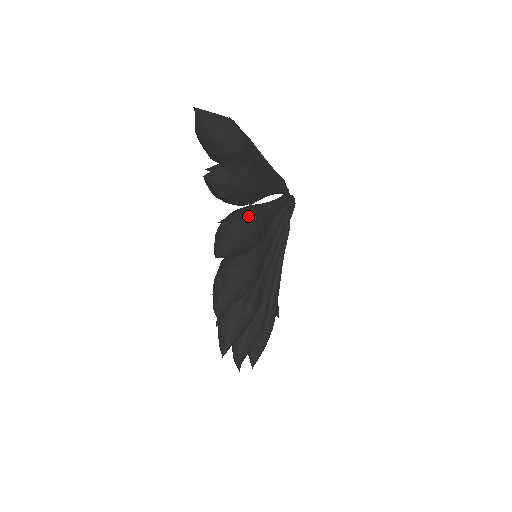
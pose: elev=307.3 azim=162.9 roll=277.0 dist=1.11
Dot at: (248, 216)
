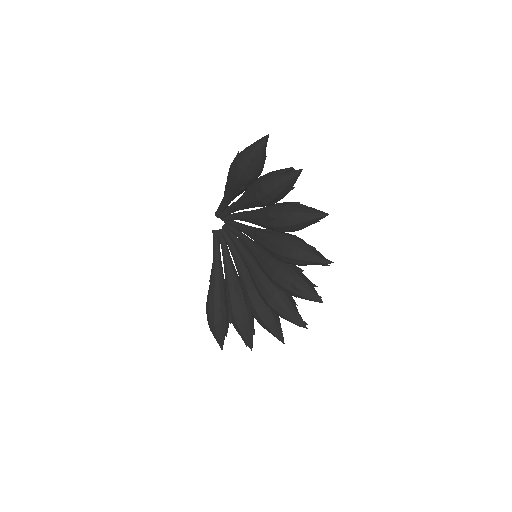
Dot at: occluded
